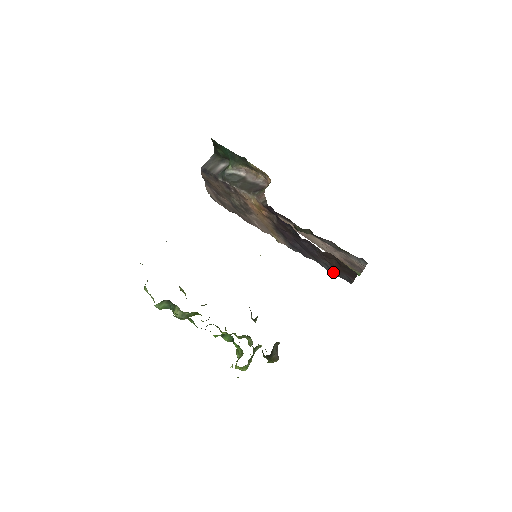
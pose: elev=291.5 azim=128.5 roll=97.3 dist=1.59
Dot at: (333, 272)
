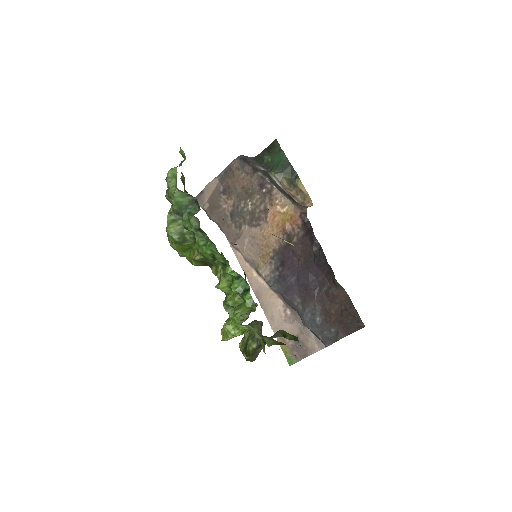
Dot at: (314, 324)
